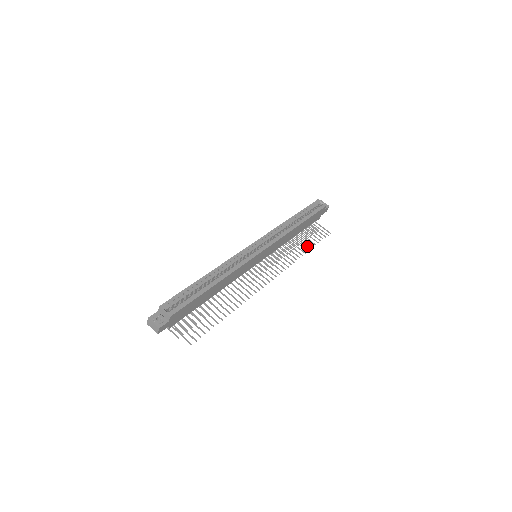
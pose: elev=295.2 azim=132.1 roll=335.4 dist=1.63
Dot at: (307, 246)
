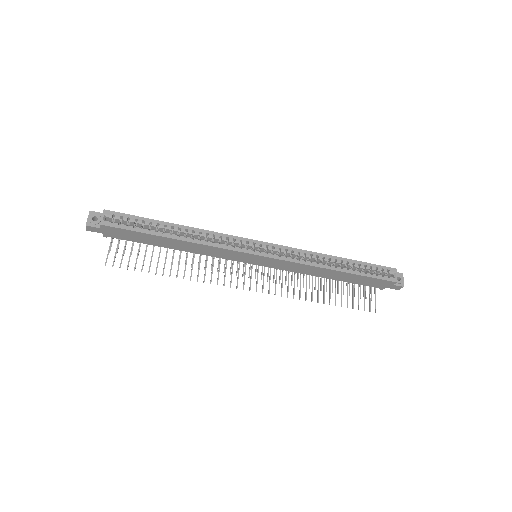
Dot at: (330, 298)
